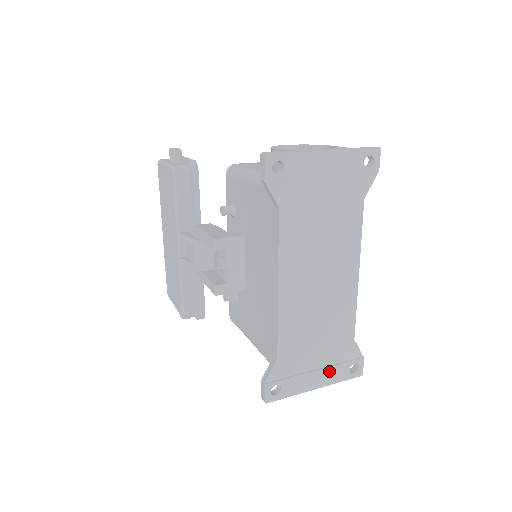
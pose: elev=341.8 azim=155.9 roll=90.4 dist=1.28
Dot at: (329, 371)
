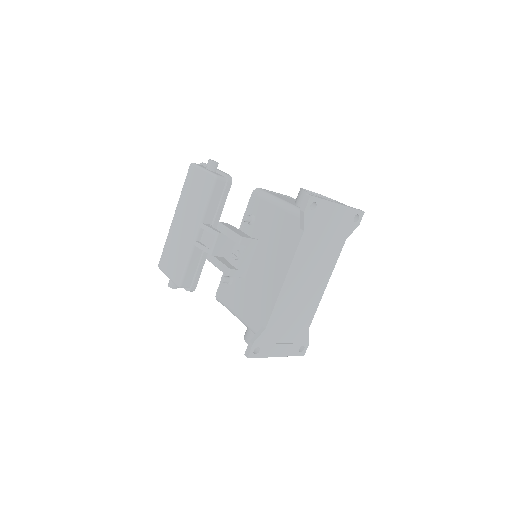
Dot at: (288, 347)
